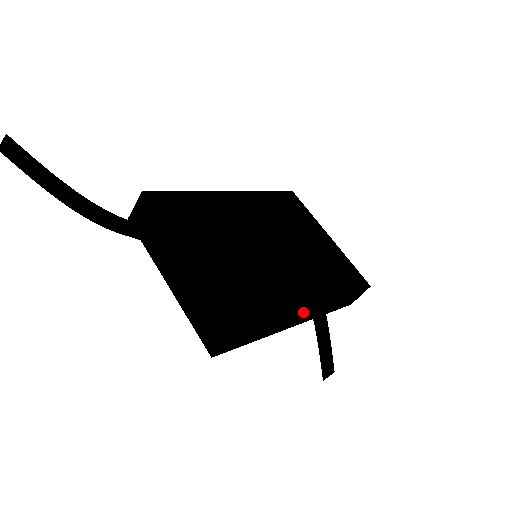
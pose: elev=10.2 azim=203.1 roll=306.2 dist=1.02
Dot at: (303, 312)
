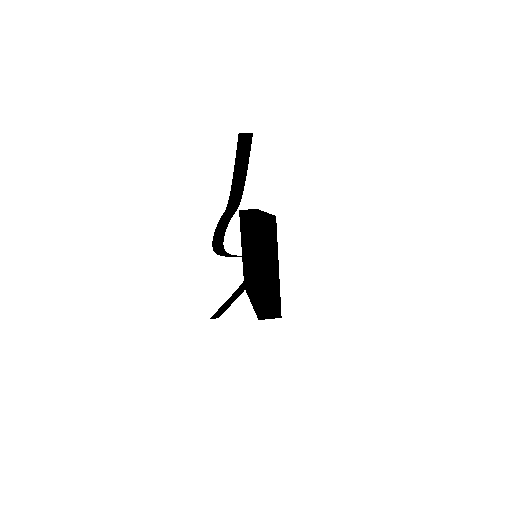
Dot at: occluded
